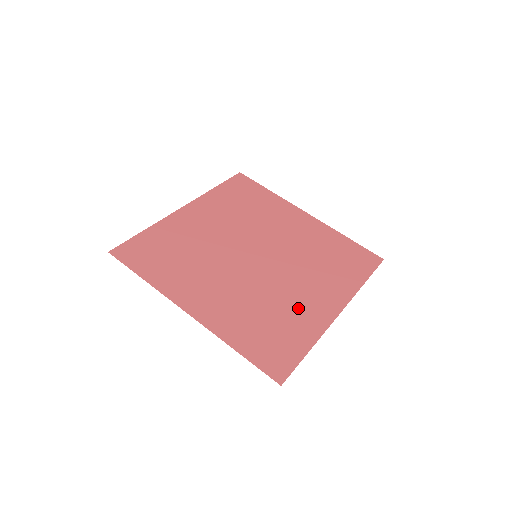
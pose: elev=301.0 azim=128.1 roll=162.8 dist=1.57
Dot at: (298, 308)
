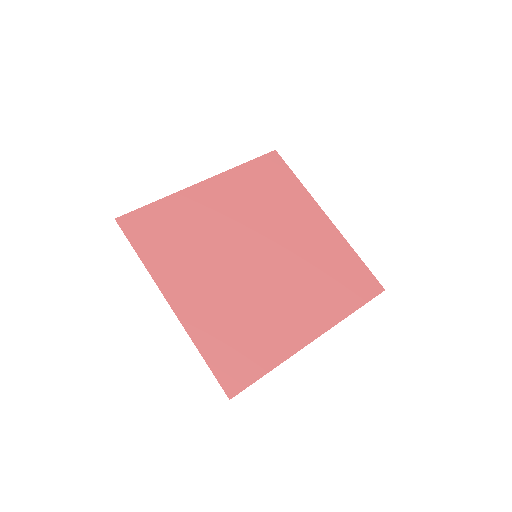
Dot at: (276, 324)
